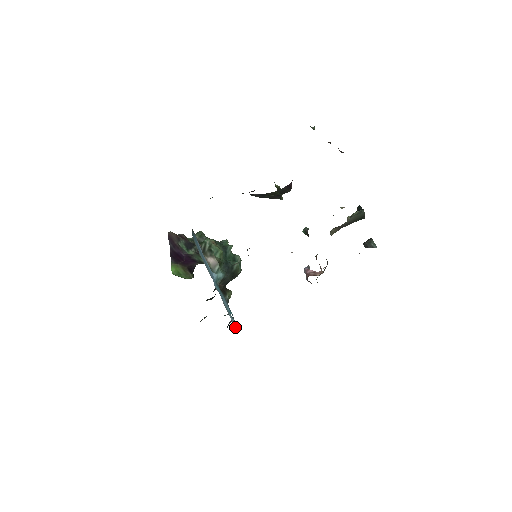
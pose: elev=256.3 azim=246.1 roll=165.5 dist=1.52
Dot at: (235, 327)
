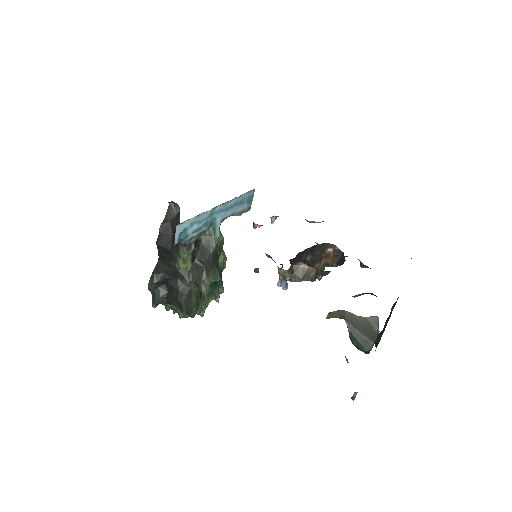
Dot at: (176, 228)
